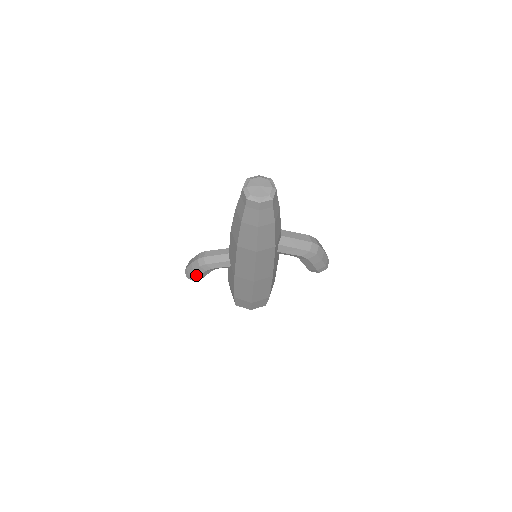
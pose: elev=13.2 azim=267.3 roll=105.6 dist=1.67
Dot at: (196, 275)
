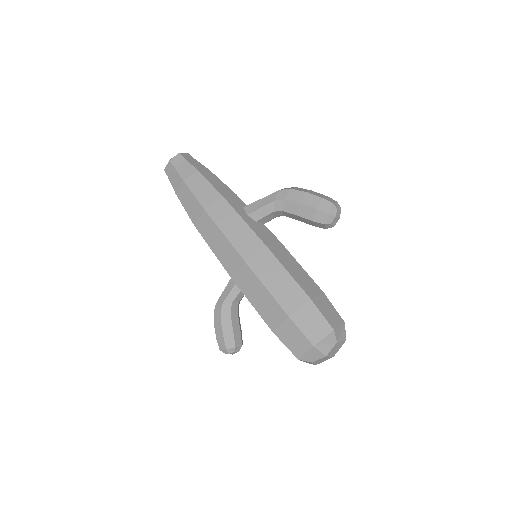
Dot at: (220, 332)
